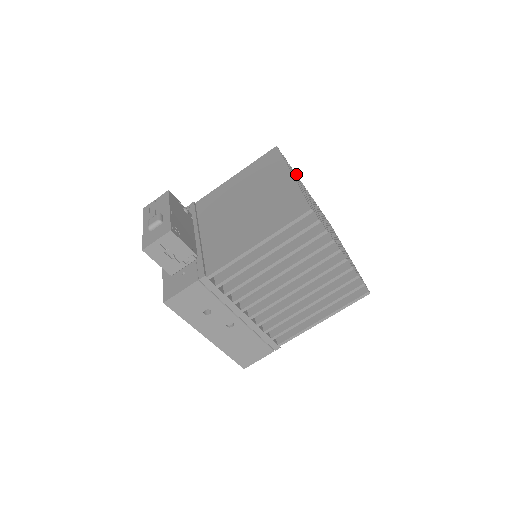
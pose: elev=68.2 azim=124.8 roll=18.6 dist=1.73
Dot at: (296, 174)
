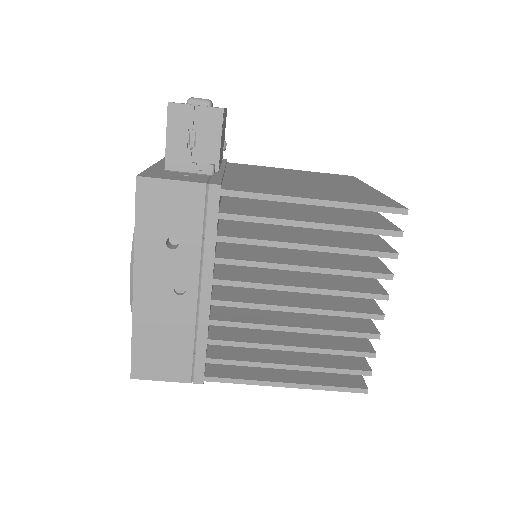
Dot at: occluded
